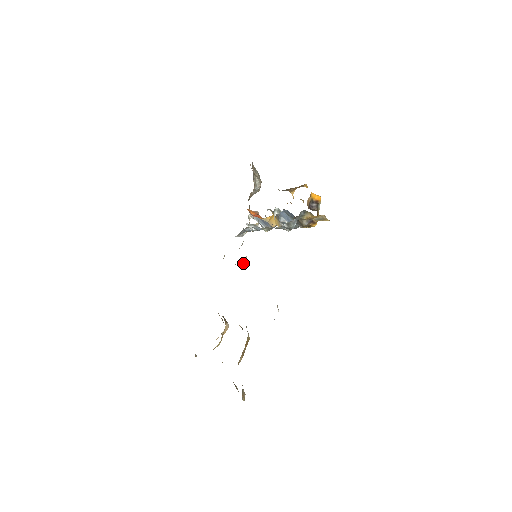
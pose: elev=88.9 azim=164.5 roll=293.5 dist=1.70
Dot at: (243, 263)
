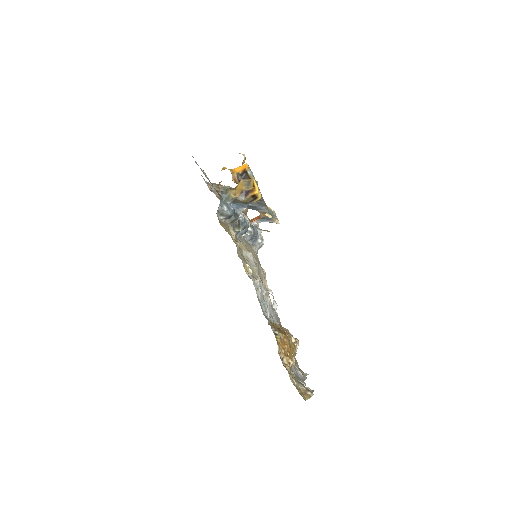
Dot at: occluded
